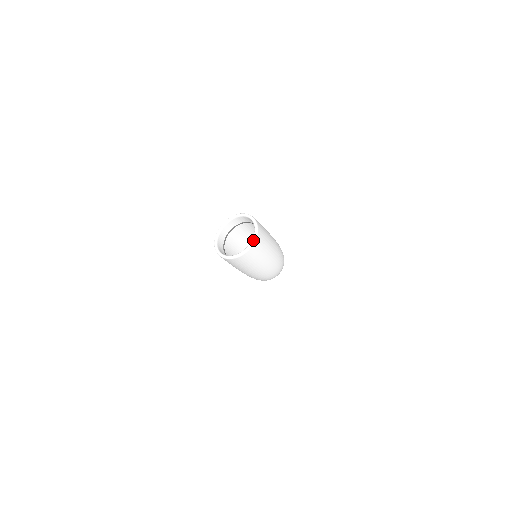
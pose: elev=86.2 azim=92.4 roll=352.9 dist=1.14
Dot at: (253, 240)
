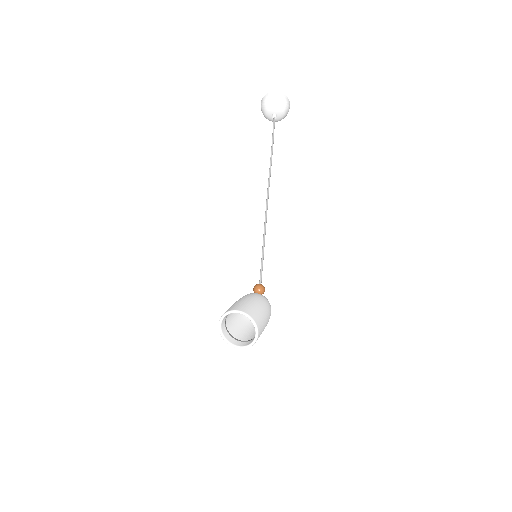
Dot at: (248, 347)
